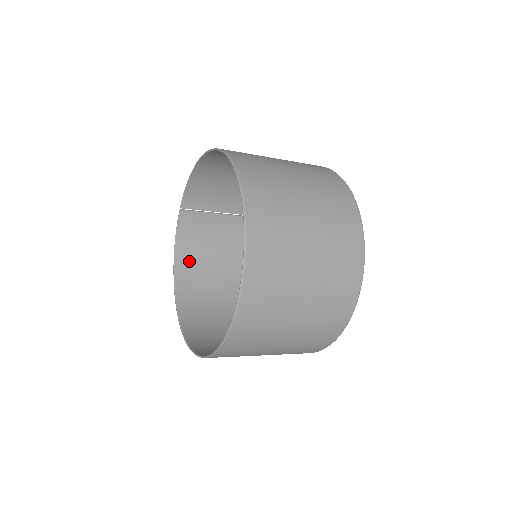
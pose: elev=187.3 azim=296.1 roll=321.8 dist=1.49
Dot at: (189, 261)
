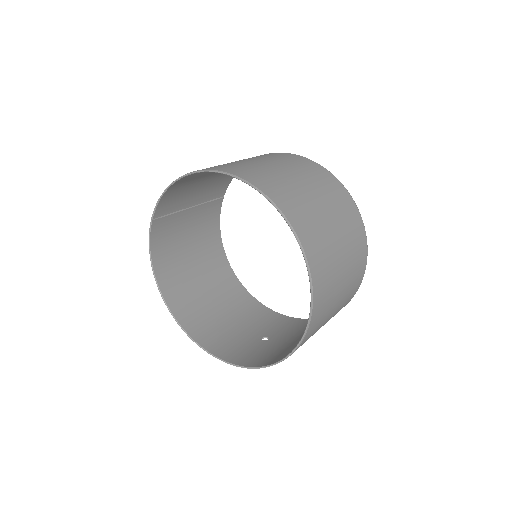
Dot at: (166, 266)
